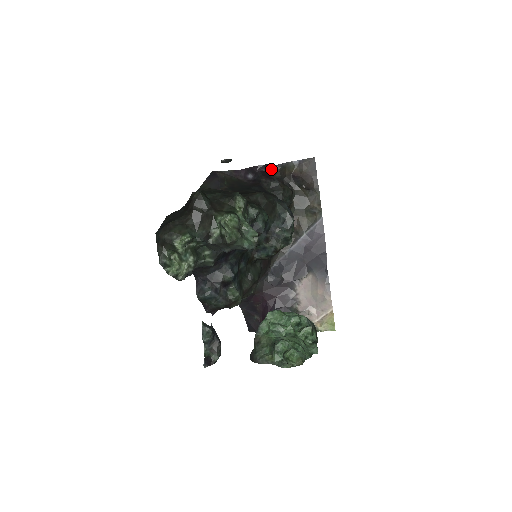
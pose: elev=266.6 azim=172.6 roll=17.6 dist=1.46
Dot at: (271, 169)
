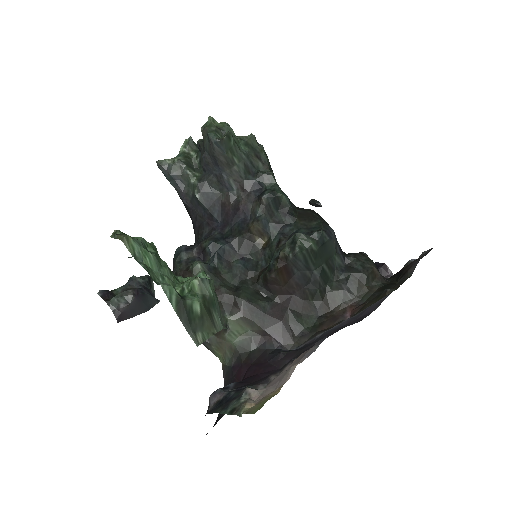
Dot at: occluded
